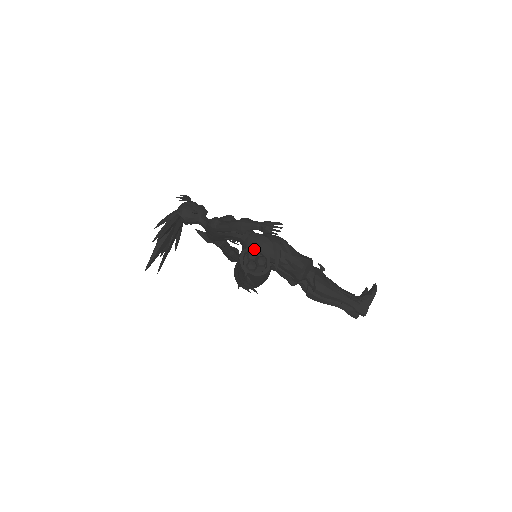
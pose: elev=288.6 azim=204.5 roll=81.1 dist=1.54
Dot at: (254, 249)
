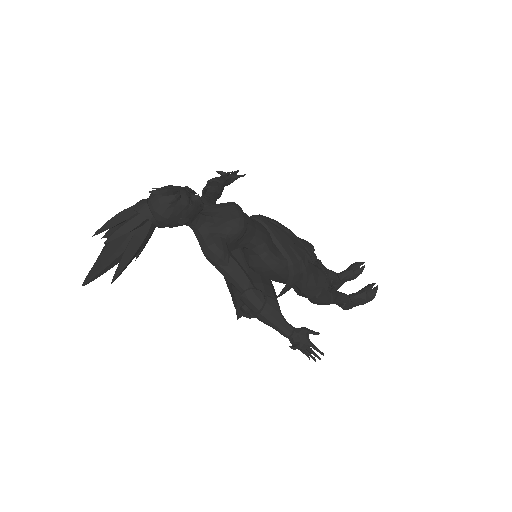
Dot at: occluded
